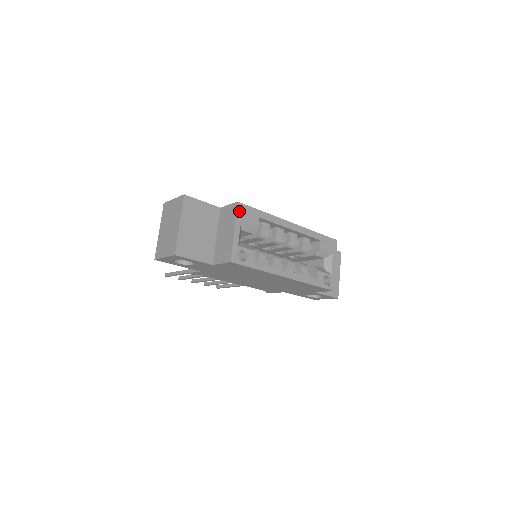
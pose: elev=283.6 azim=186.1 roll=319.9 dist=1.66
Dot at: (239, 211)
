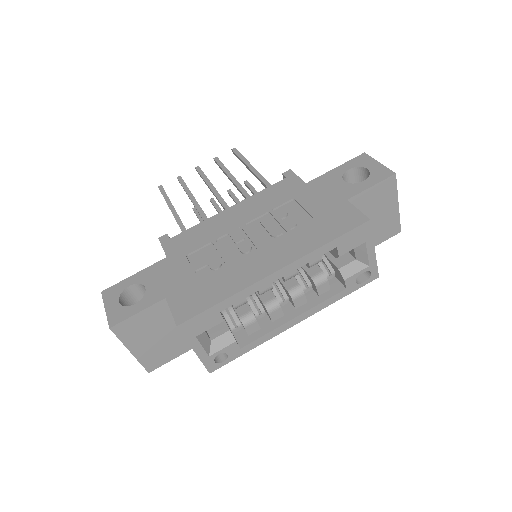
Dot at: (186, 332)
